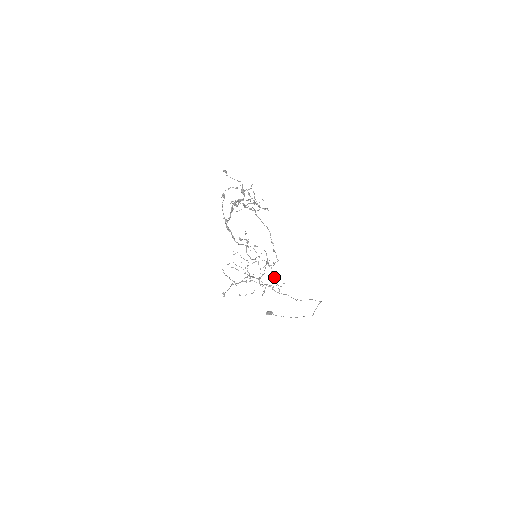
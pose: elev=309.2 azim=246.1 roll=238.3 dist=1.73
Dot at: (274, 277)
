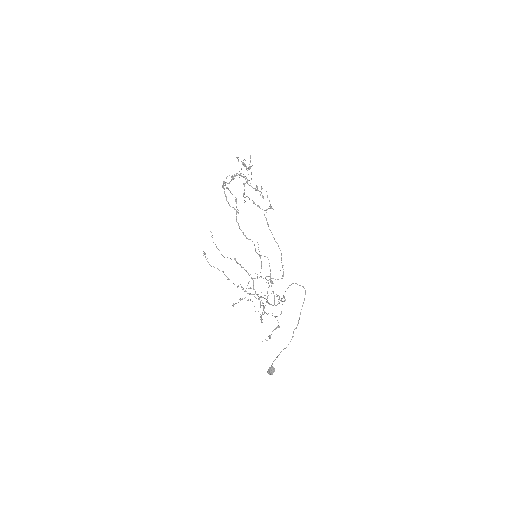
Dot at: (273, 291)
